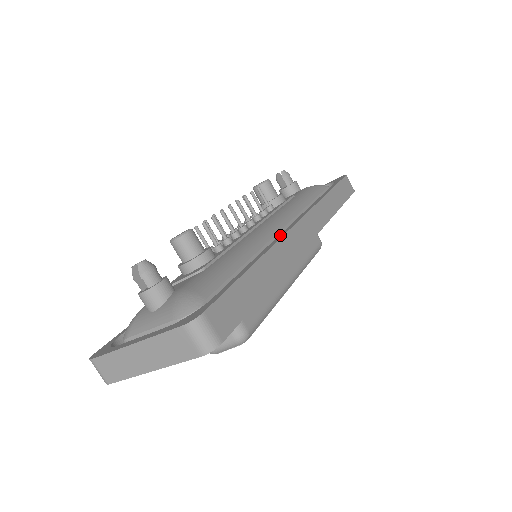
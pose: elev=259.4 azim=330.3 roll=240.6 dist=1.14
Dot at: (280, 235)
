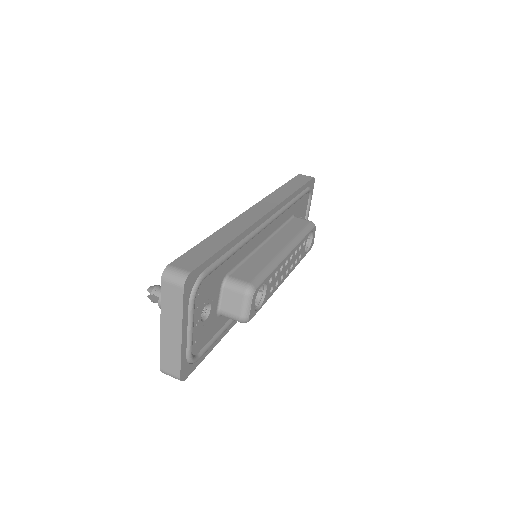
Dot at: occluded
